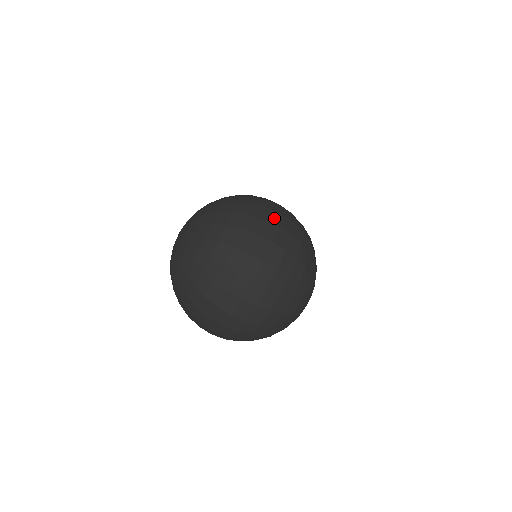
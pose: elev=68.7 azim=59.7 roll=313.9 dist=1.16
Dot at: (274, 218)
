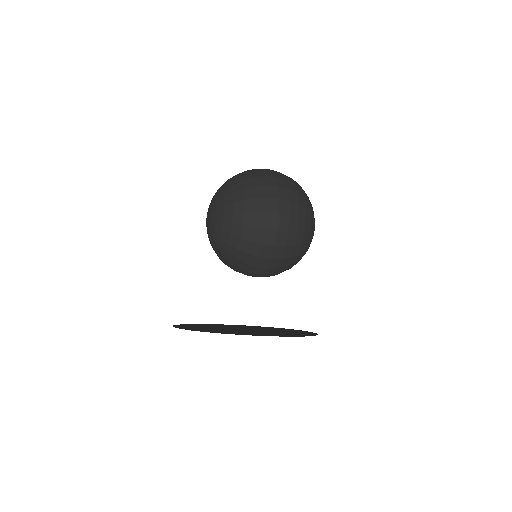
Dot at: (260, 272)
